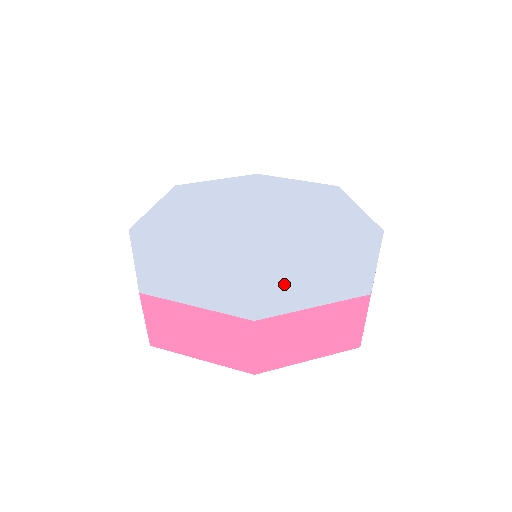
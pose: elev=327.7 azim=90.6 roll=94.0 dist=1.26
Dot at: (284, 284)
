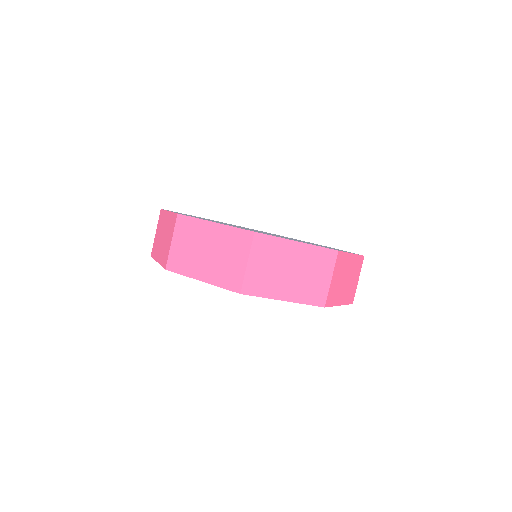
Dot at: occluded
